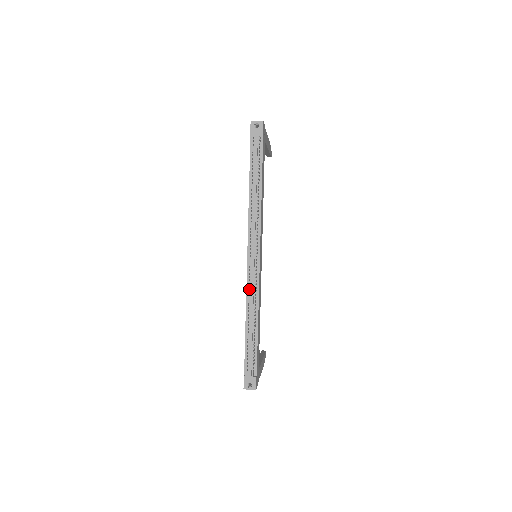
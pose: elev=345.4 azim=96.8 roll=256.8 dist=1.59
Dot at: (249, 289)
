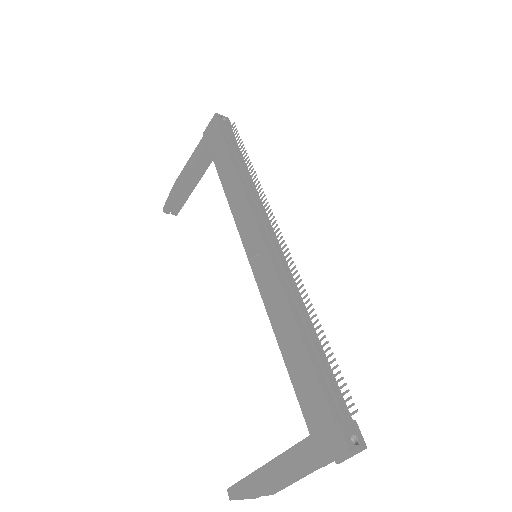
Dot at: (282, 279)
